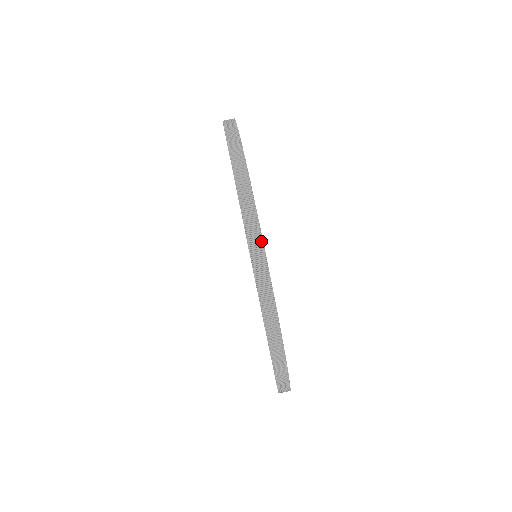
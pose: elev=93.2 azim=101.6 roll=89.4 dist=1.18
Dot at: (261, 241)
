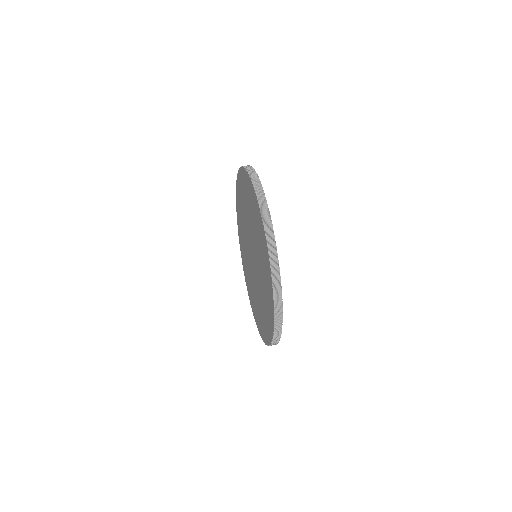
Dot at: occluded
